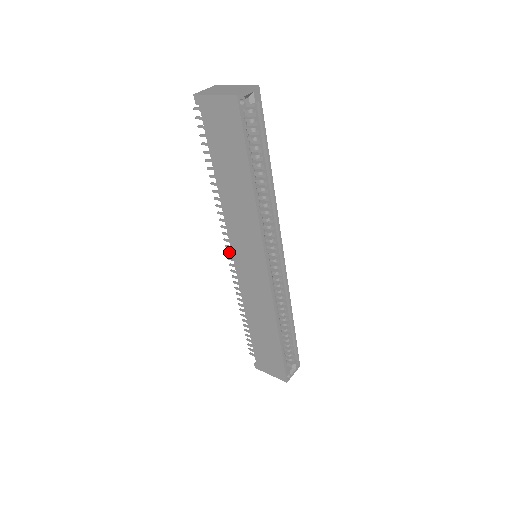
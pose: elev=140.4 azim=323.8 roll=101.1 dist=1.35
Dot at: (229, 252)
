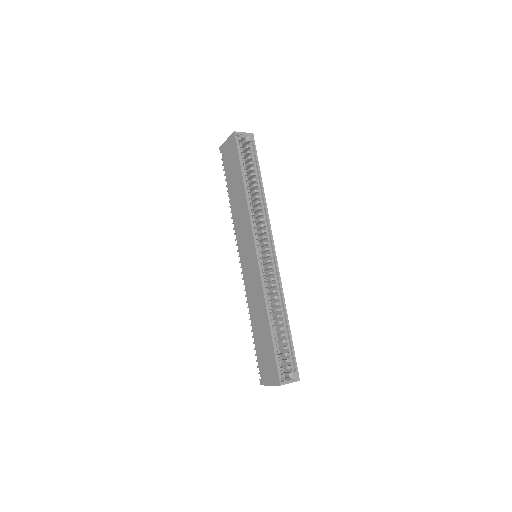
Dot at: occluded
